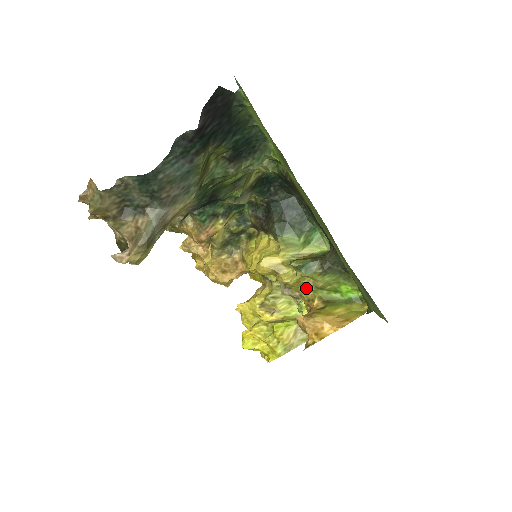
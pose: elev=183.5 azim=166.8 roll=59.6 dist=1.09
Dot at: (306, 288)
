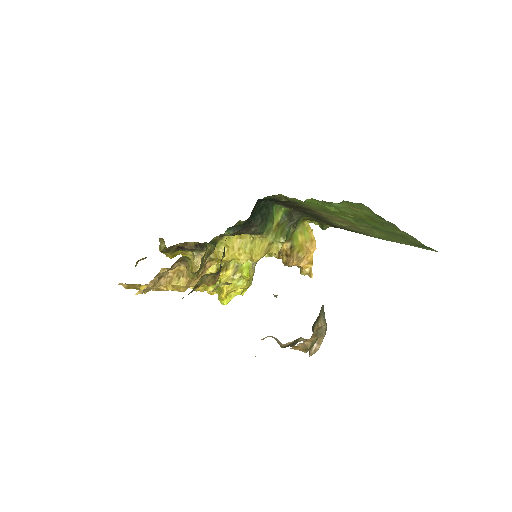
Dot at: occluded
